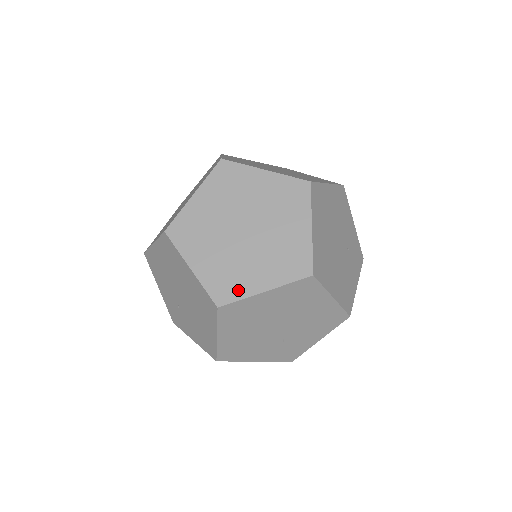
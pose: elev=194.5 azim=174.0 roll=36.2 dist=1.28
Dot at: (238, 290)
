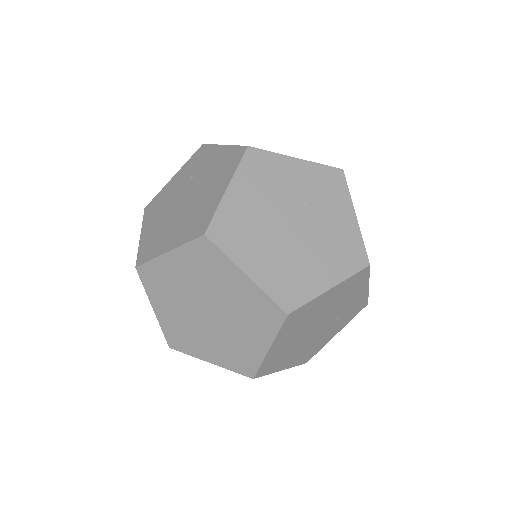
Dot at: (188, 348)
